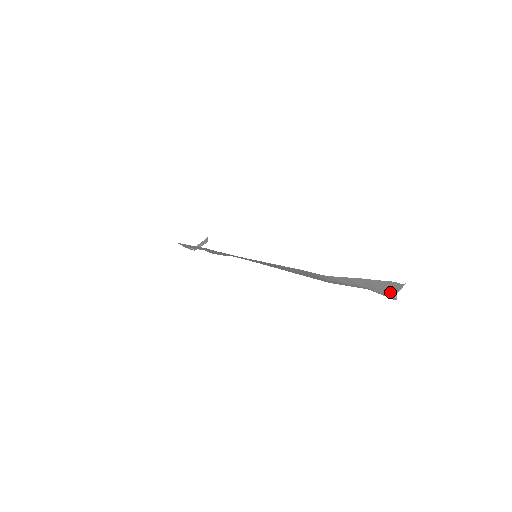
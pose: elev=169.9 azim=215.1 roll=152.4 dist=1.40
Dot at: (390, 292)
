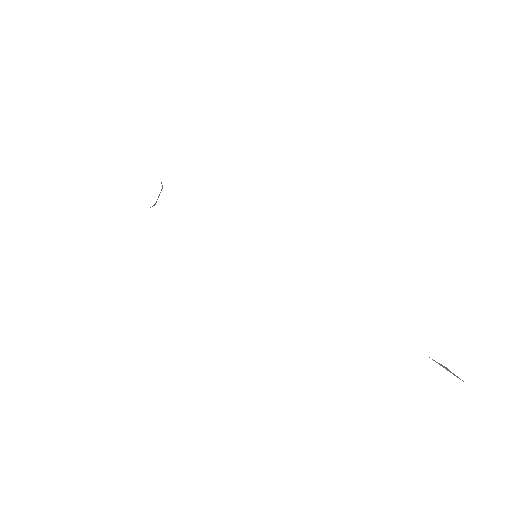
Dot at: occluded
